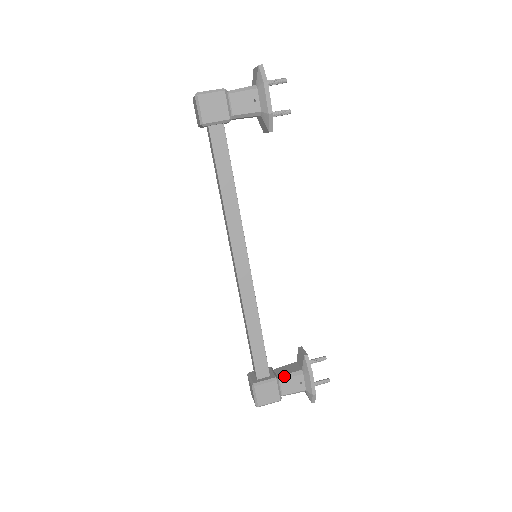
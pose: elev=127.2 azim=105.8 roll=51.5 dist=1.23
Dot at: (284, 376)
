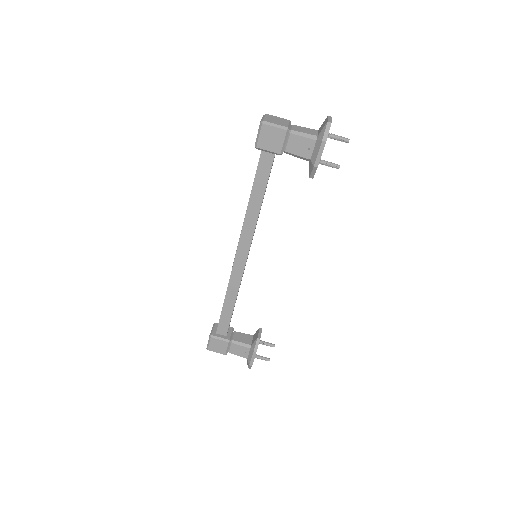
Dot at: (236, 342)
